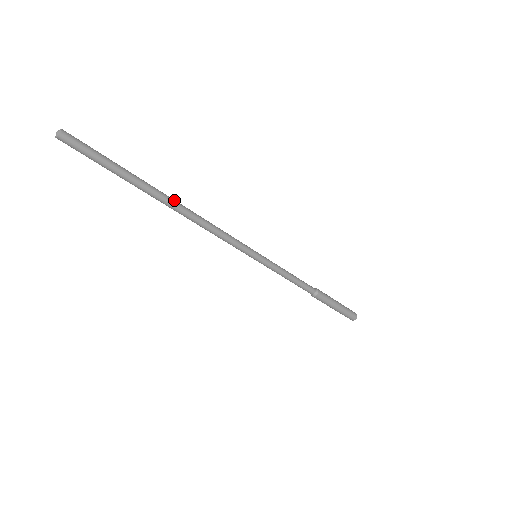
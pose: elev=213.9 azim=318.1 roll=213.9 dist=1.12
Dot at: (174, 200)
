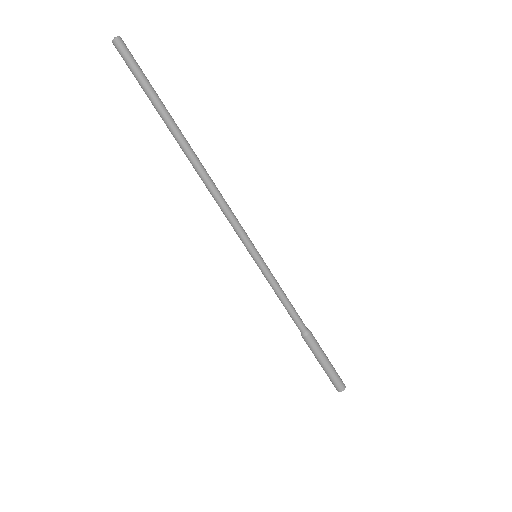
Dot at: occluded
